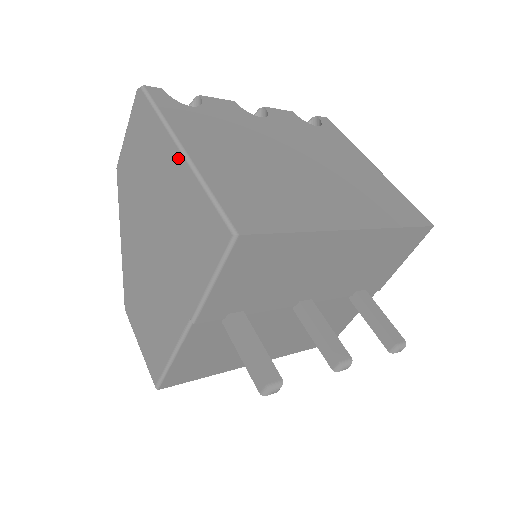
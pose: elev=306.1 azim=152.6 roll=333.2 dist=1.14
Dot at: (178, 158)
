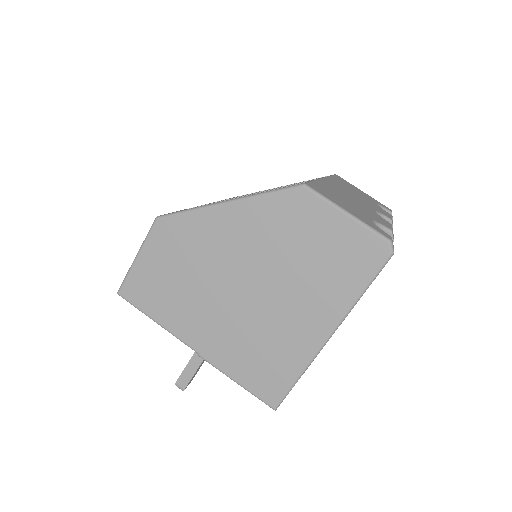
Dot at: (322, 334)
